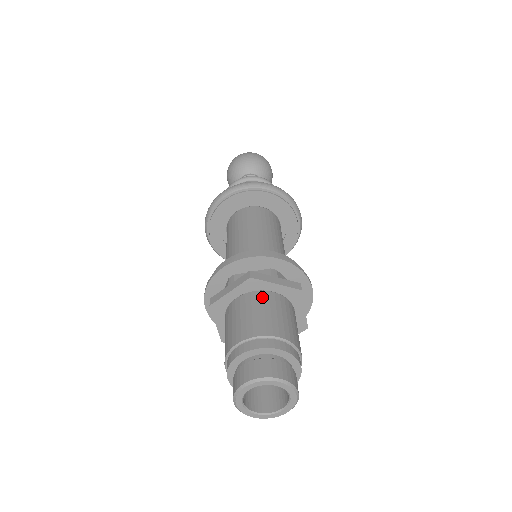
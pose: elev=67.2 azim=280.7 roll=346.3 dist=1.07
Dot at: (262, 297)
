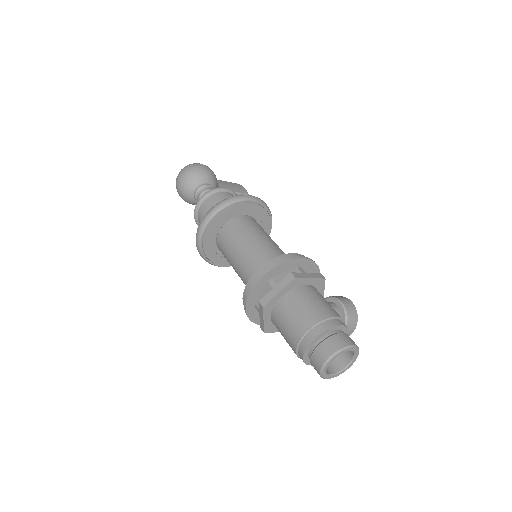
Dot at: (281, 307)
